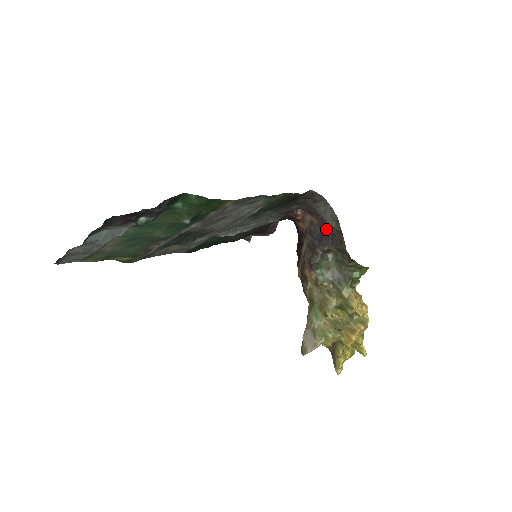
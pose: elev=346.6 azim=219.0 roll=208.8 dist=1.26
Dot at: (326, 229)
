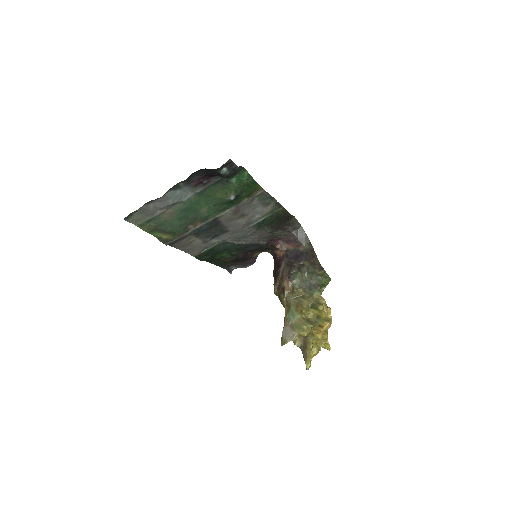
Dot at: (301, 251)
